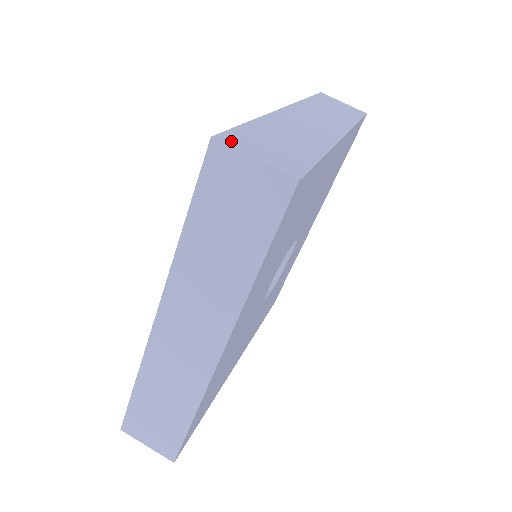
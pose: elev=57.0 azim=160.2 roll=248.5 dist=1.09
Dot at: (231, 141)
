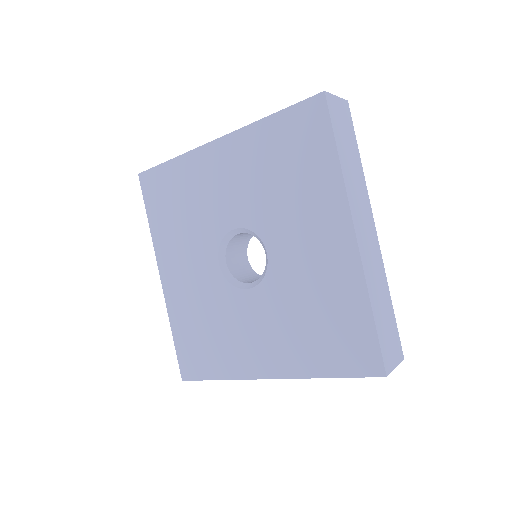
Dot at: (388, 366)
